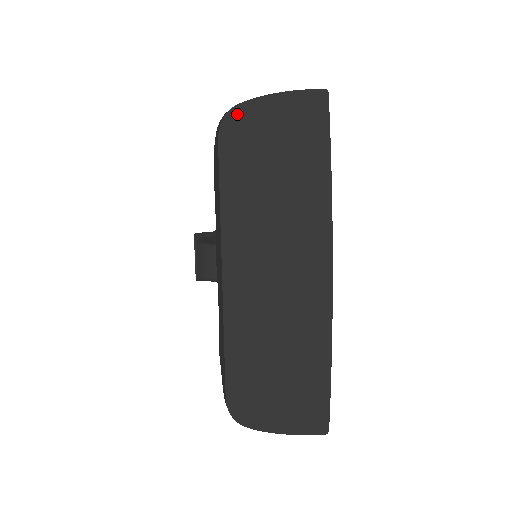
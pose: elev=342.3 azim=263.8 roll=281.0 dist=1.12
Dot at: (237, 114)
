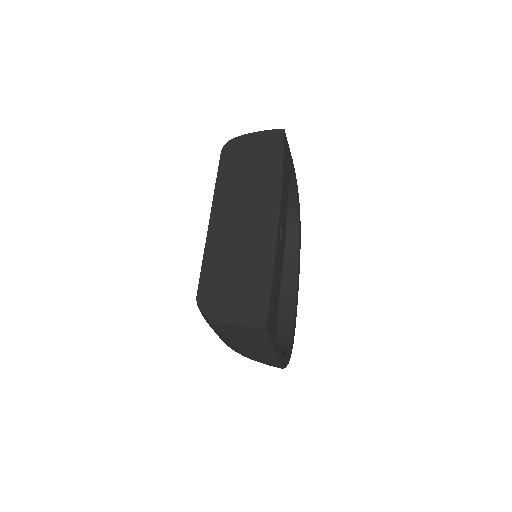
Dot at: (233, 142)
